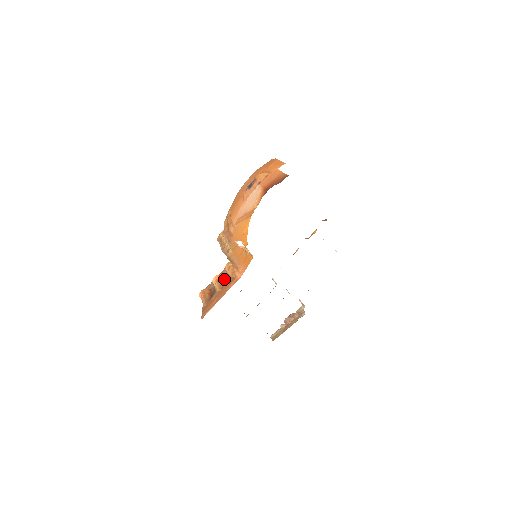
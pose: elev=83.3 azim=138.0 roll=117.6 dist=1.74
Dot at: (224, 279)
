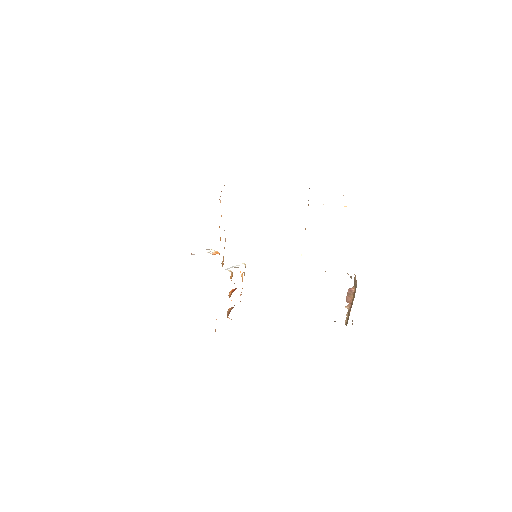
Dot at: occluded
